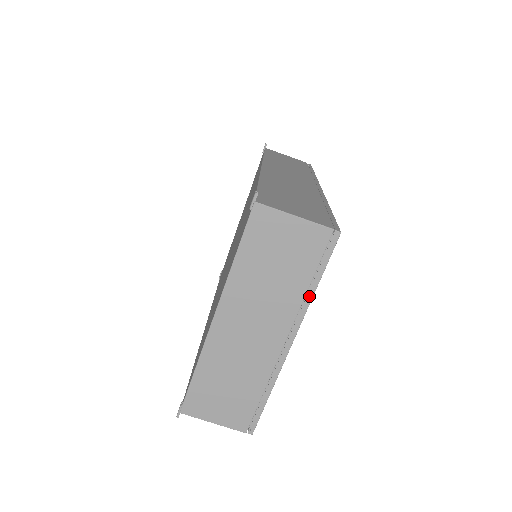
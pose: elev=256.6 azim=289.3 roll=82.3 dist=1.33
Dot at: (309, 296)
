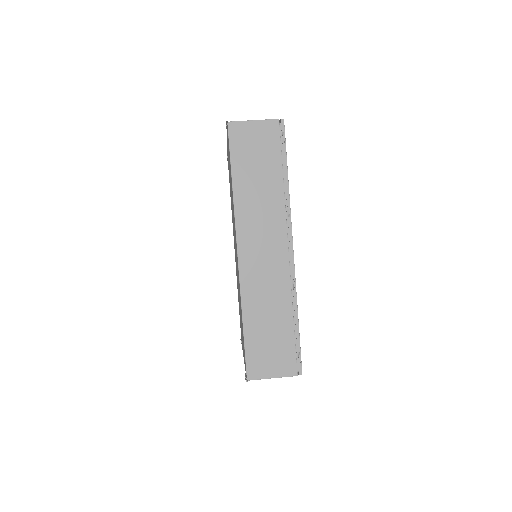
Dot at: occluded
